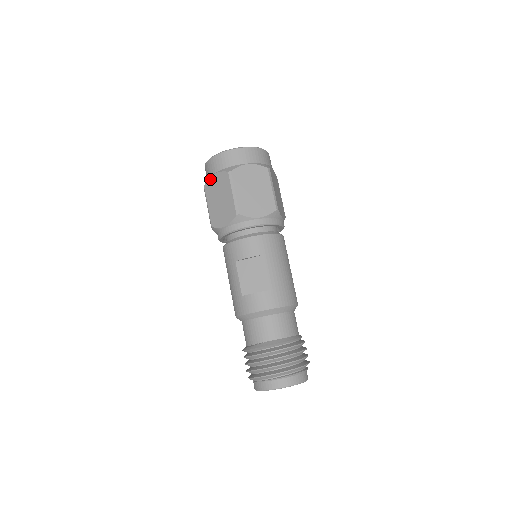
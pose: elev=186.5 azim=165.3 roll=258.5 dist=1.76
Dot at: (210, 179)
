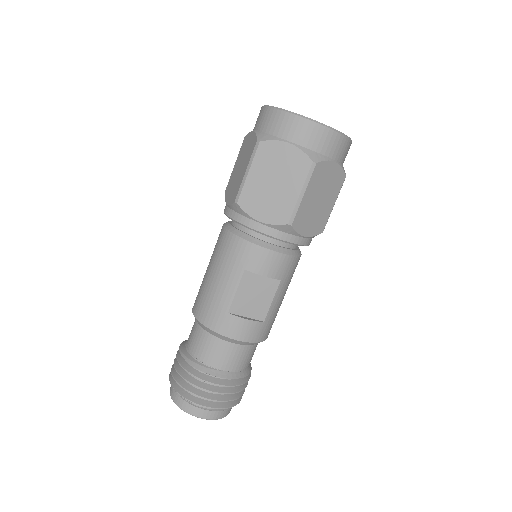
Dot at: (277, 143)
